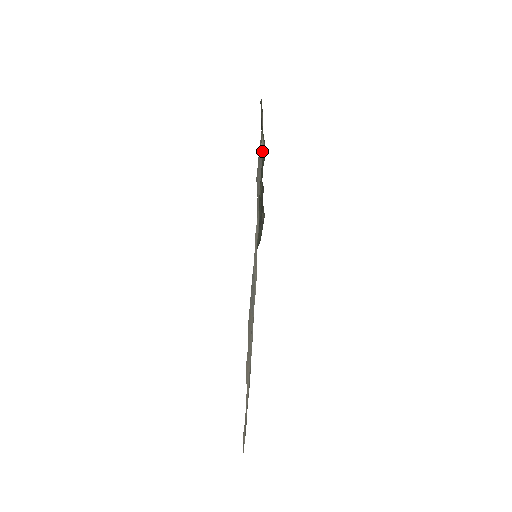
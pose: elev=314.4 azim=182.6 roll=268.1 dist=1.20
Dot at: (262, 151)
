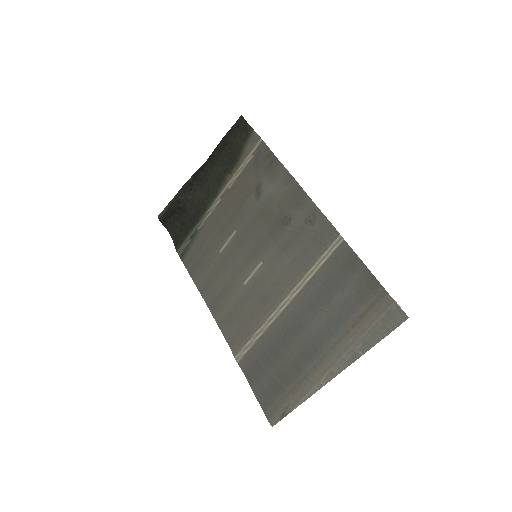
Dot at: (239, 163)
